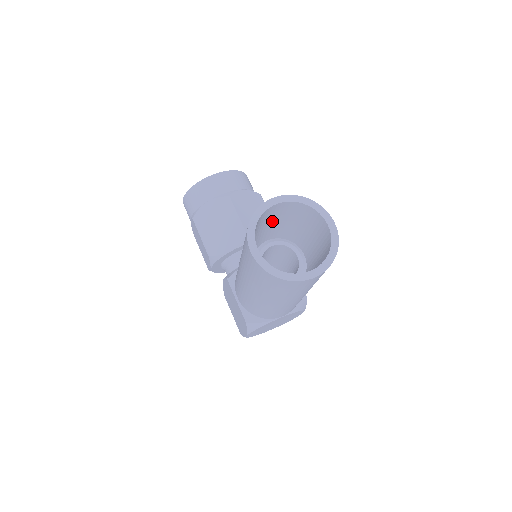
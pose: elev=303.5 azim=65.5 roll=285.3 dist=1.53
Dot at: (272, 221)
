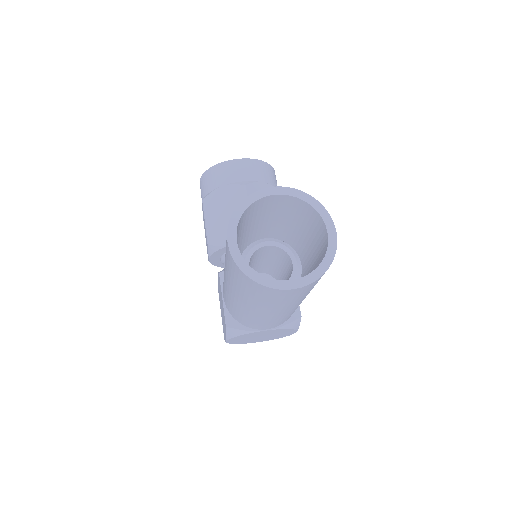
Dot at: (270, 216)
